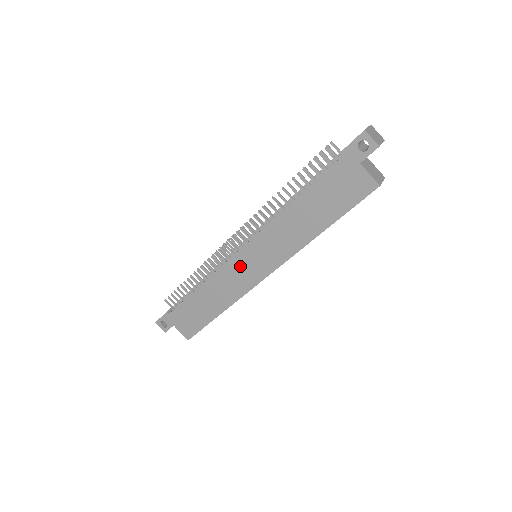
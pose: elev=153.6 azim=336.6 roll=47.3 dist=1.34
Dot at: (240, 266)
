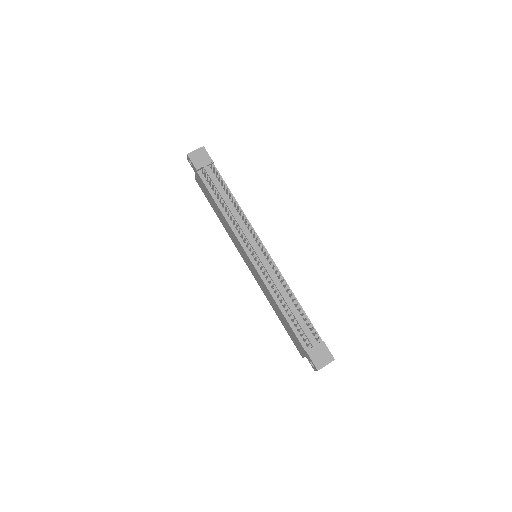
Dot at: (243, 251)
